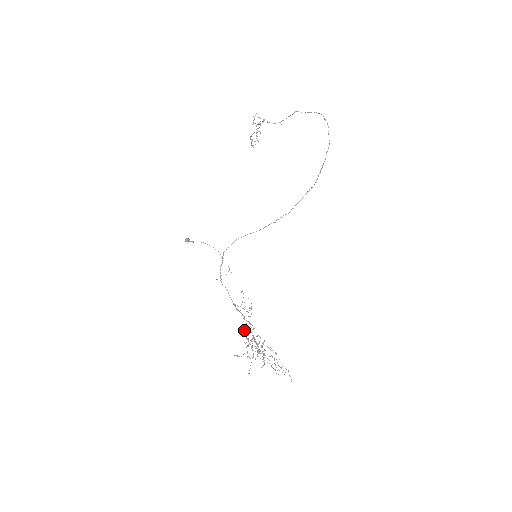
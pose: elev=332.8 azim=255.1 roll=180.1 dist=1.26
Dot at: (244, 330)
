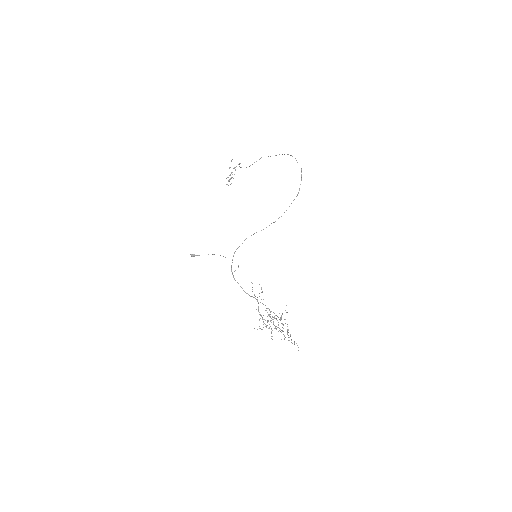
Dot at: (258, 311)
